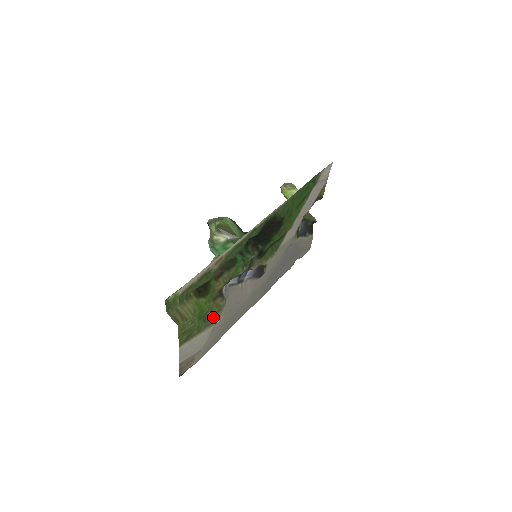
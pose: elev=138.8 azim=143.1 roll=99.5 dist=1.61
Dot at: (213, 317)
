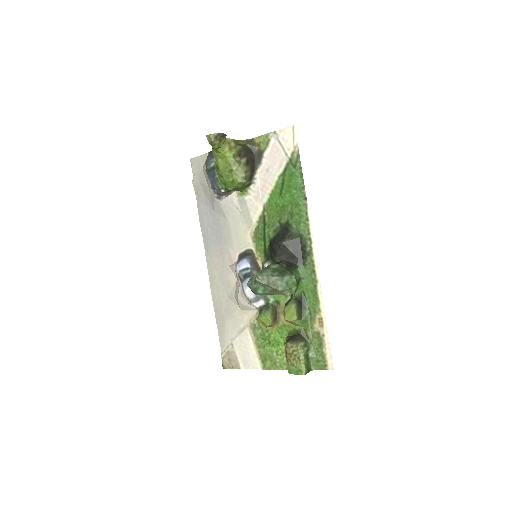
Dot at: (257, 328)
